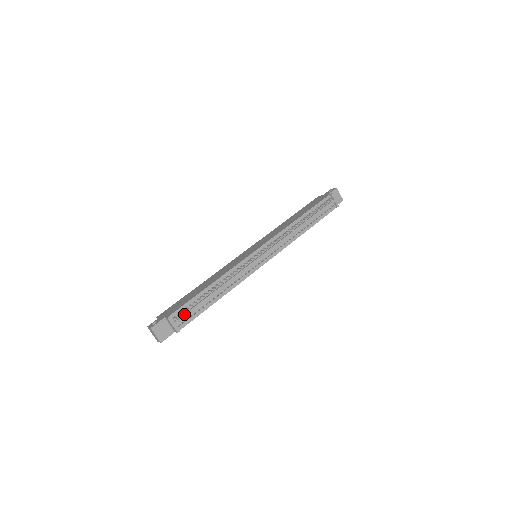
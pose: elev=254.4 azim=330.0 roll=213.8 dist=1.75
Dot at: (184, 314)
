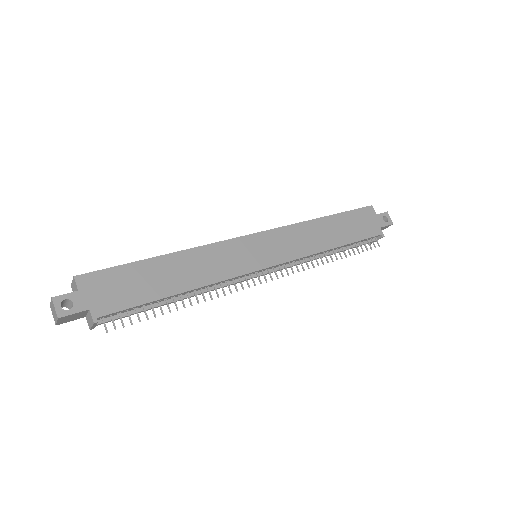
Dot at: (119, 318)
